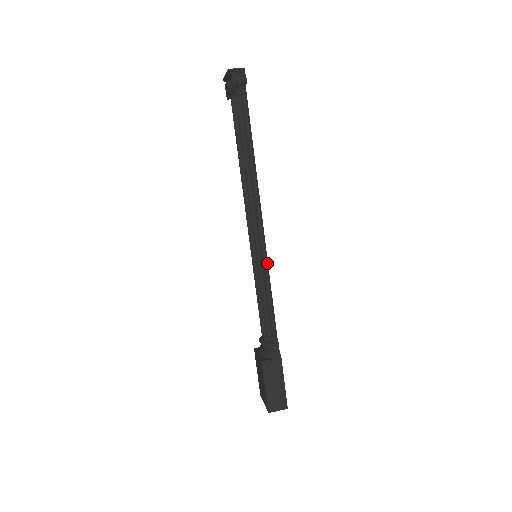
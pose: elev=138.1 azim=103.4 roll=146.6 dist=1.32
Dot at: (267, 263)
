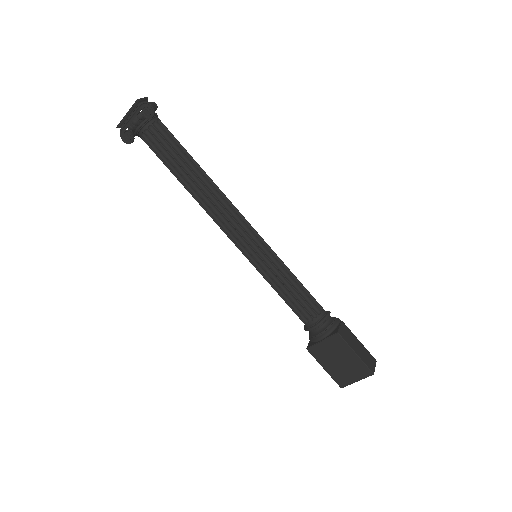
Dot at: (272, 251)
